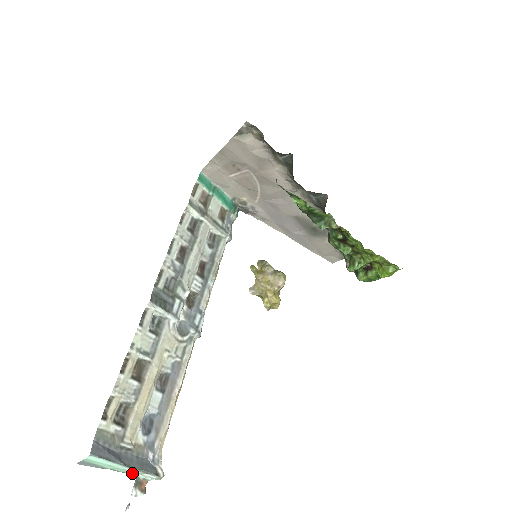
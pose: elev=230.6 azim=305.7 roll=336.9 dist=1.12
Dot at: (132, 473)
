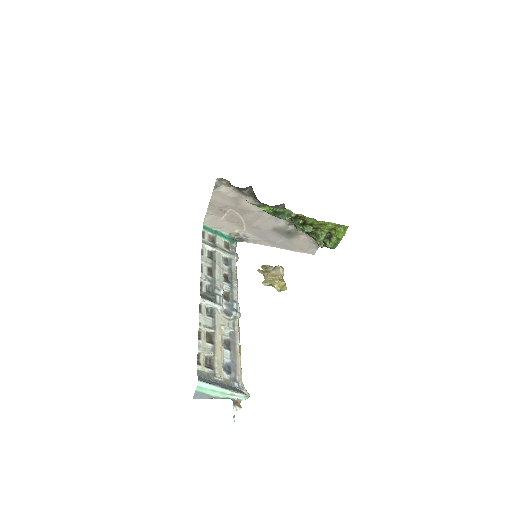
Dot at: (229, 396)
